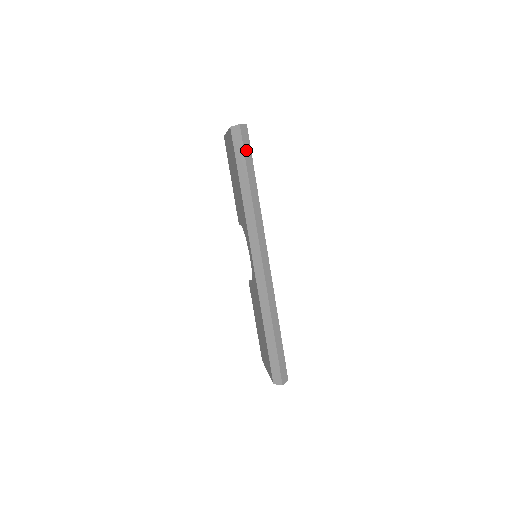
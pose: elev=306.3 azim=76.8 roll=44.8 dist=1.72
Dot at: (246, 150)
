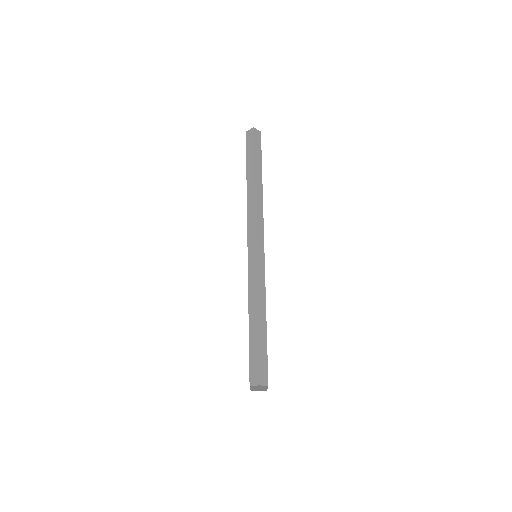
Dot at: (256, 148)
